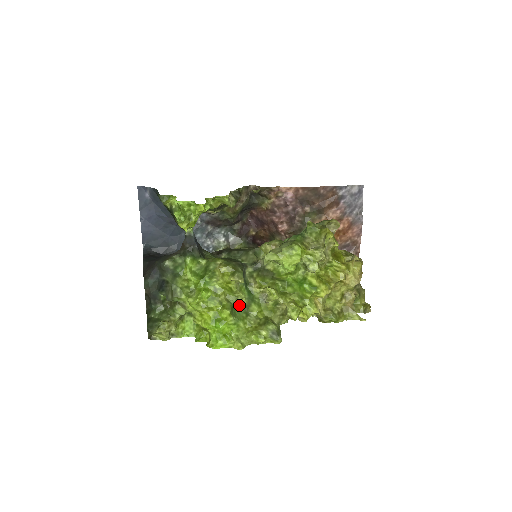
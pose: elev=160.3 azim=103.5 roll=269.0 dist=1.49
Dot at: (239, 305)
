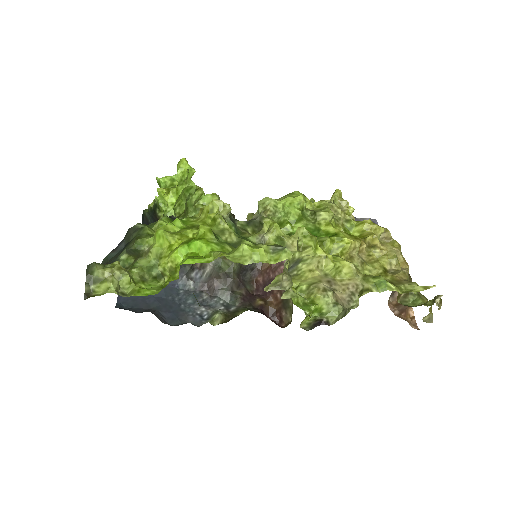
Dot at: (226, 242)
